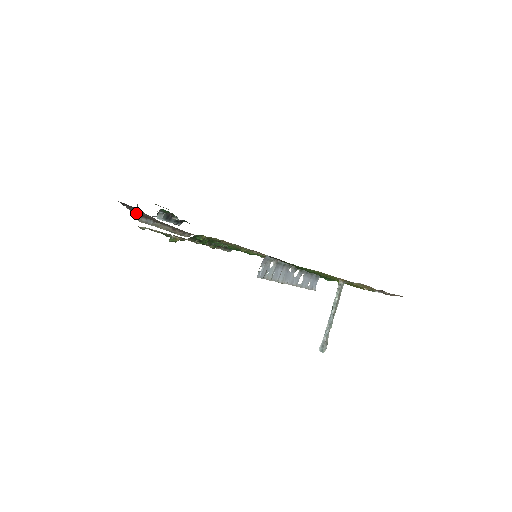
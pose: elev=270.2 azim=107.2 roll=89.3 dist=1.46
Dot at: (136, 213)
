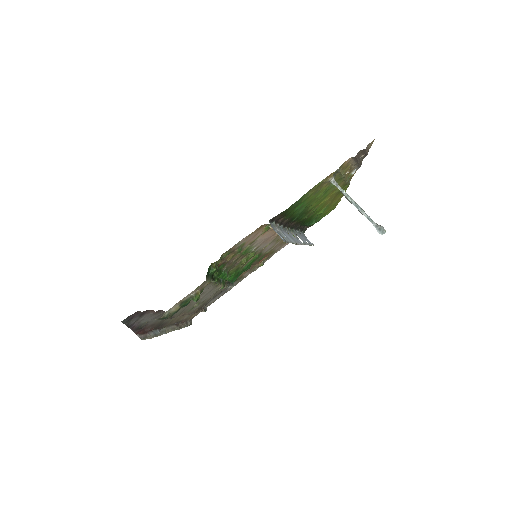
Dot at: (141, 332)
